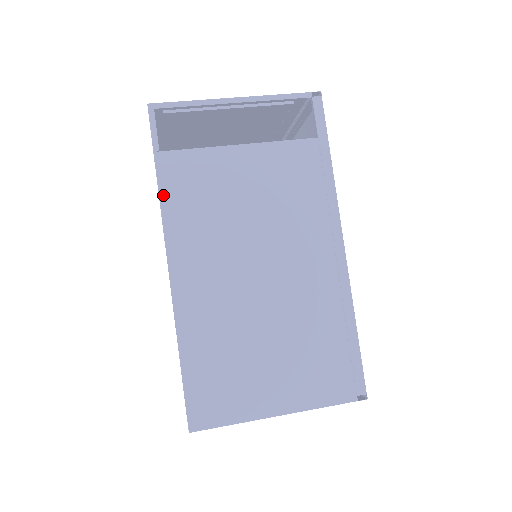
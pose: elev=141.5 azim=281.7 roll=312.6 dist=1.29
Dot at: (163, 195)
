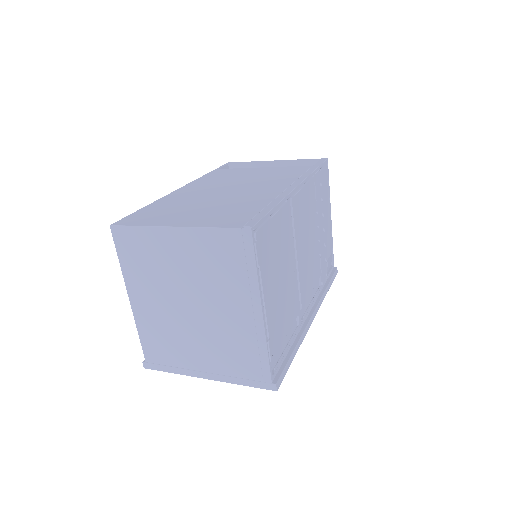
Dot at: (205, 176)
